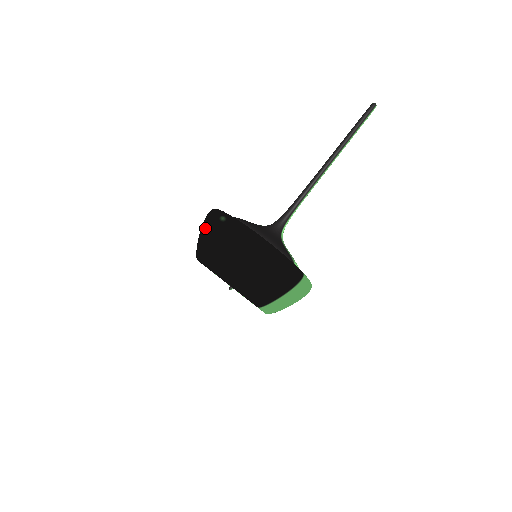
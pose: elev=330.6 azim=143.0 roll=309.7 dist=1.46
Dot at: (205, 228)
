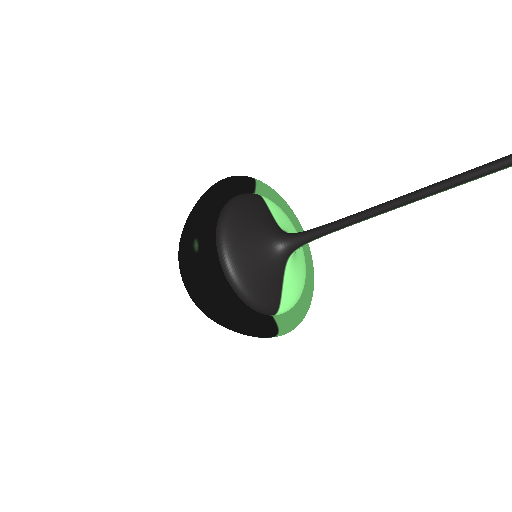
Dot at: (186, 227)
